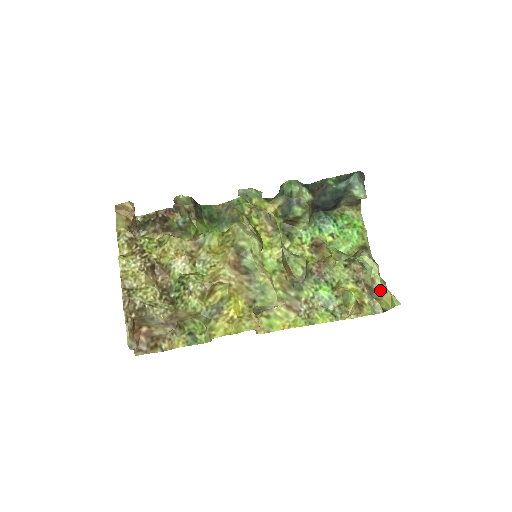
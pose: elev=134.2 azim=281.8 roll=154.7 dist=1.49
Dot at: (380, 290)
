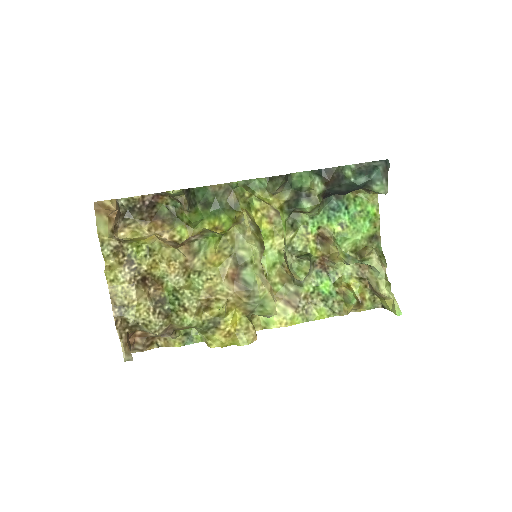
Dot at: (383, 295)
